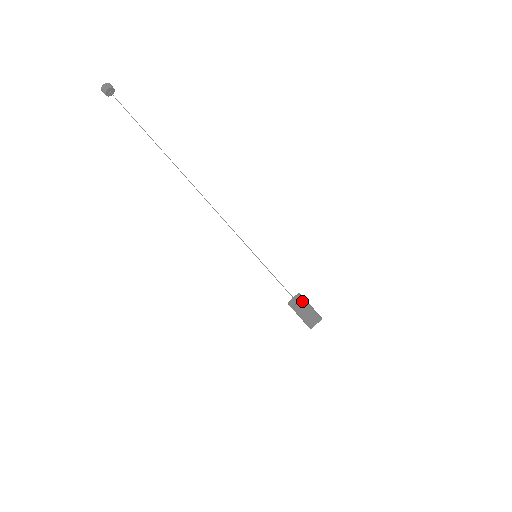
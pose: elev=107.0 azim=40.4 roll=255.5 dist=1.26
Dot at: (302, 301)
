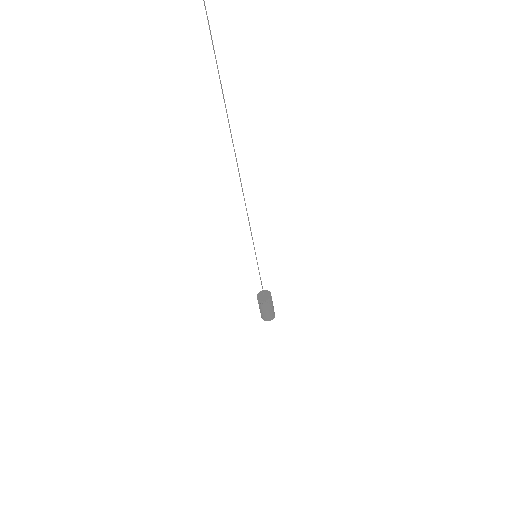
Dot at: (271, 303)
